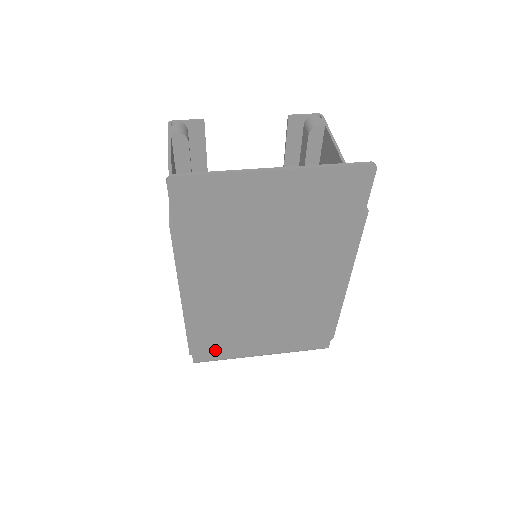
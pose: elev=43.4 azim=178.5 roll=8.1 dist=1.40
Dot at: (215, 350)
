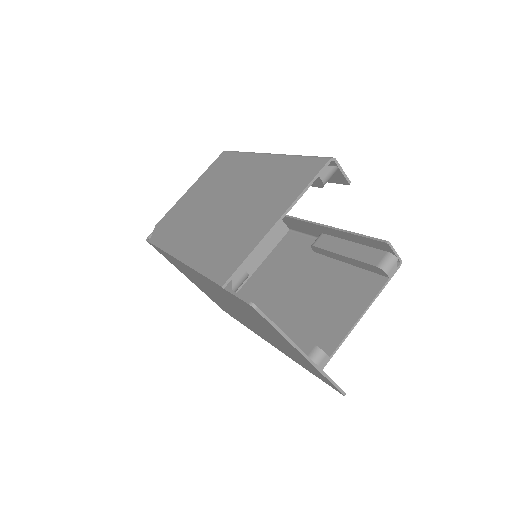
Dot at: (166, 257)
